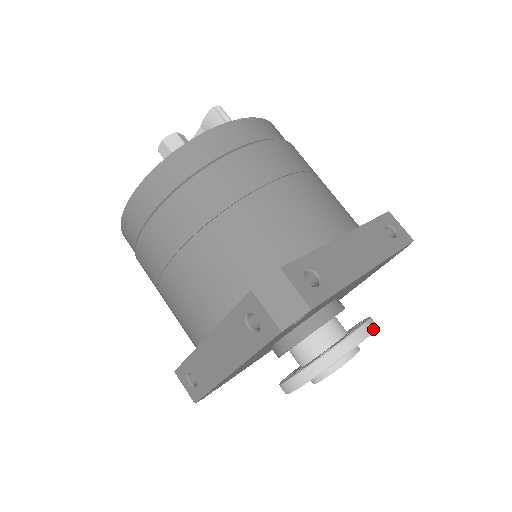
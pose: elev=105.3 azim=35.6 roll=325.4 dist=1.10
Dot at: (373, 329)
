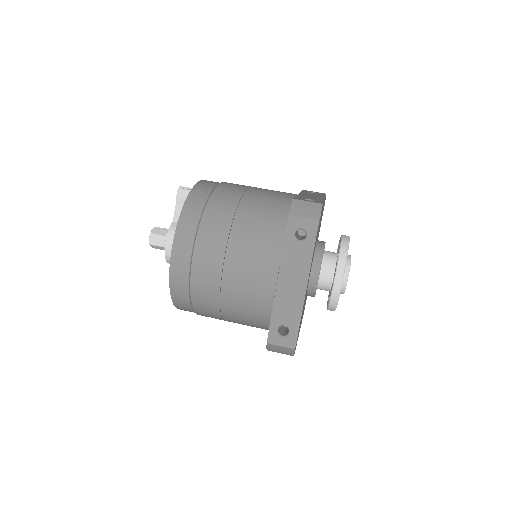
Dot at: occluded
